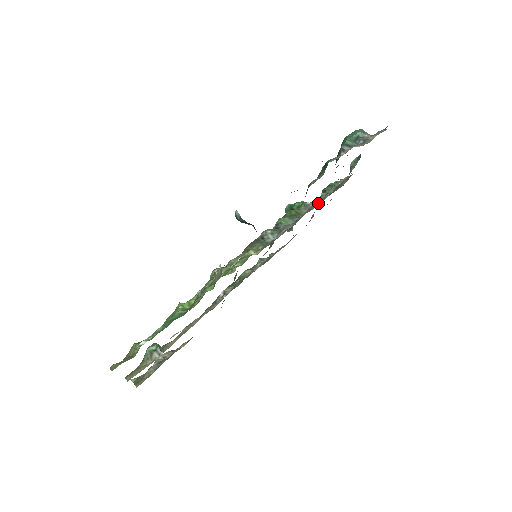
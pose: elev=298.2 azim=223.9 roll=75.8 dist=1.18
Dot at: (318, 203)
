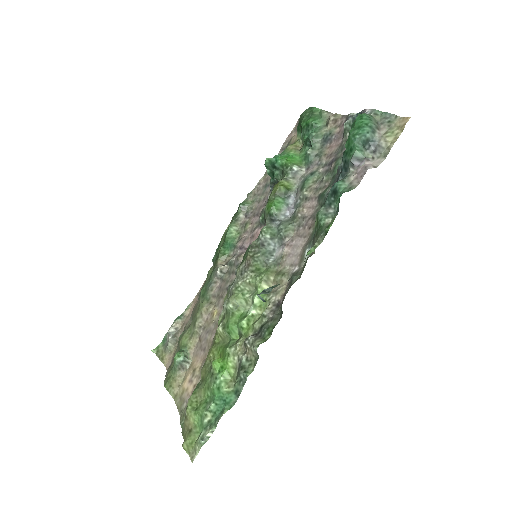
Dot at: (311, 181)
